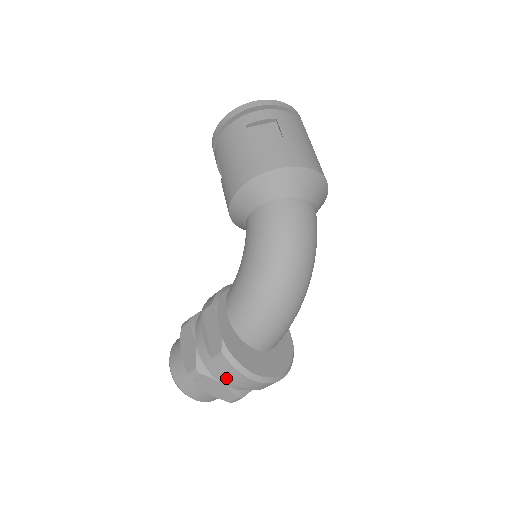
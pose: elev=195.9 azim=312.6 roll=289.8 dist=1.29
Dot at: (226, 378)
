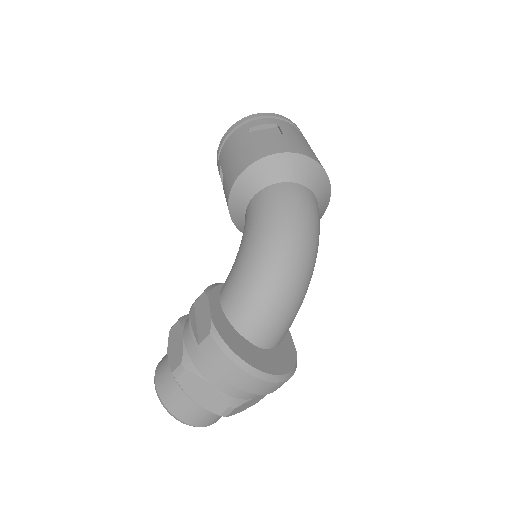
Dot at: (214, 370)
